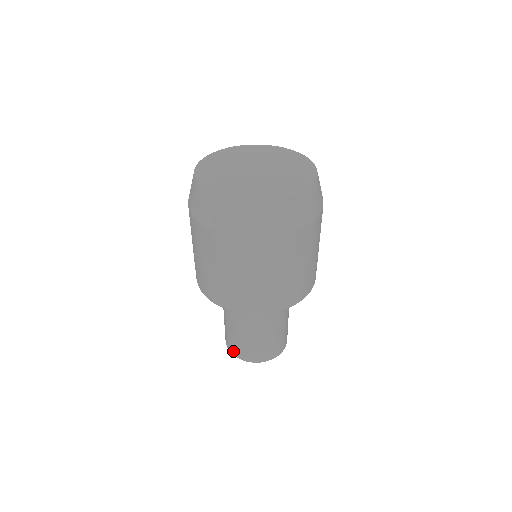
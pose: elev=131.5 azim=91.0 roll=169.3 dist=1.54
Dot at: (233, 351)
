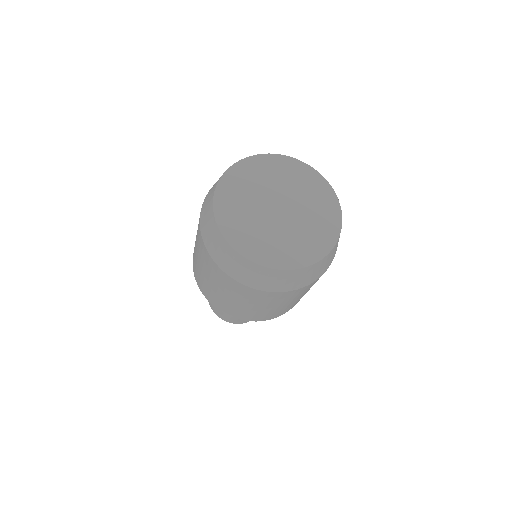
Dot at: (210, 303)
